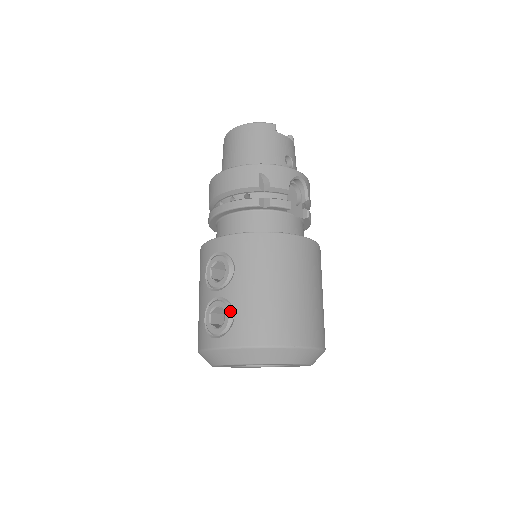
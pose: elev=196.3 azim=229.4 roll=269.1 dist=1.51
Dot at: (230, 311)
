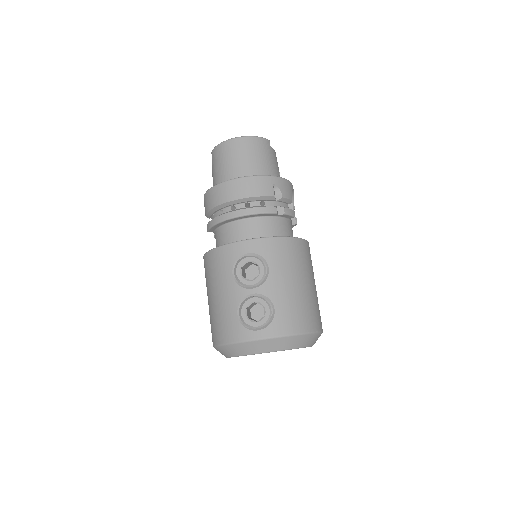
Dot at: (269, 306)
